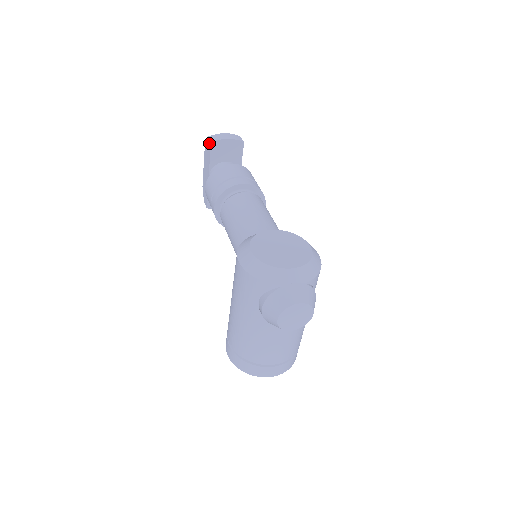
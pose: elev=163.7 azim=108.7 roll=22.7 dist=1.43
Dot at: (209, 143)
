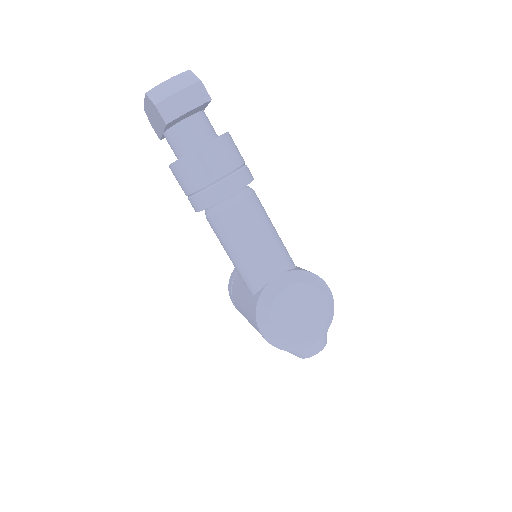
Dot at: (161, 118)
